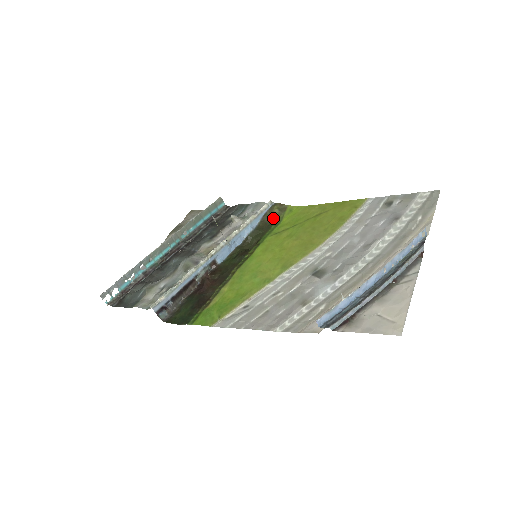
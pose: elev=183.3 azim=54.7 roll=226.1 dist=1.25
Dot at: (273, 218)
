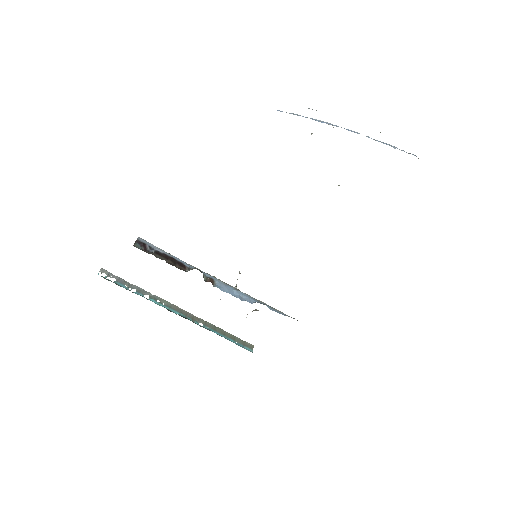
Dot at: occluded
